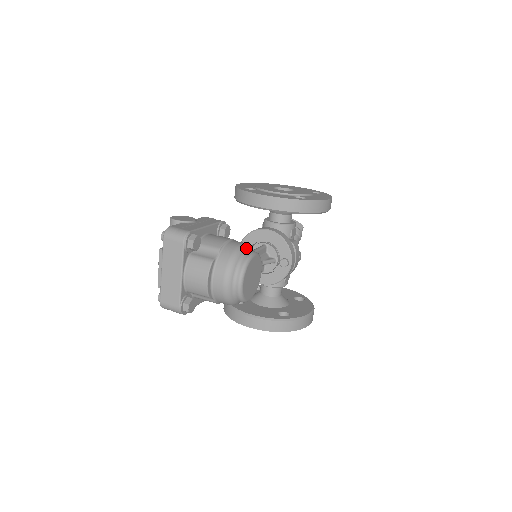
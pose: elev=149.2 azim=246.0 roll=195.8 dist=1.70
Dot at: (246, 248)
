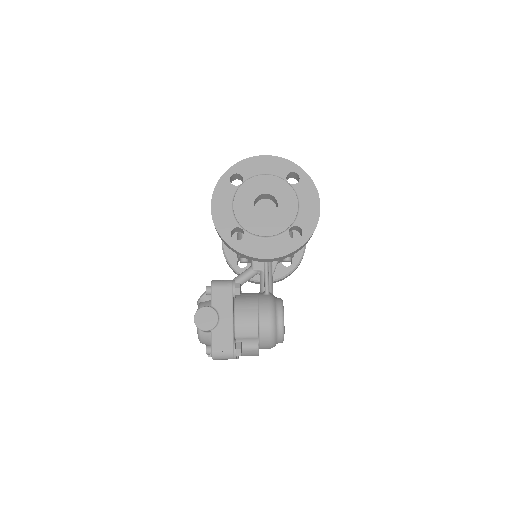
Dot at: (275, 319)
